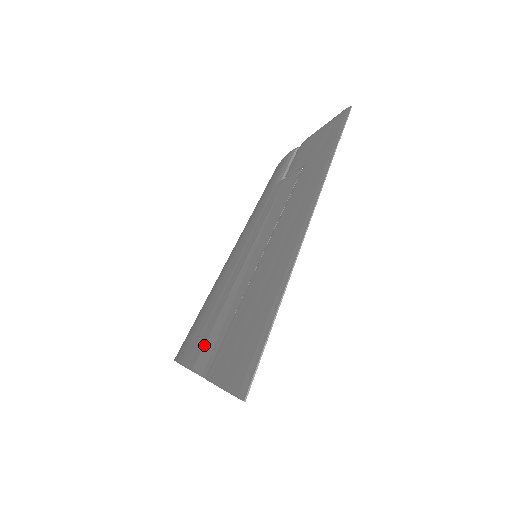
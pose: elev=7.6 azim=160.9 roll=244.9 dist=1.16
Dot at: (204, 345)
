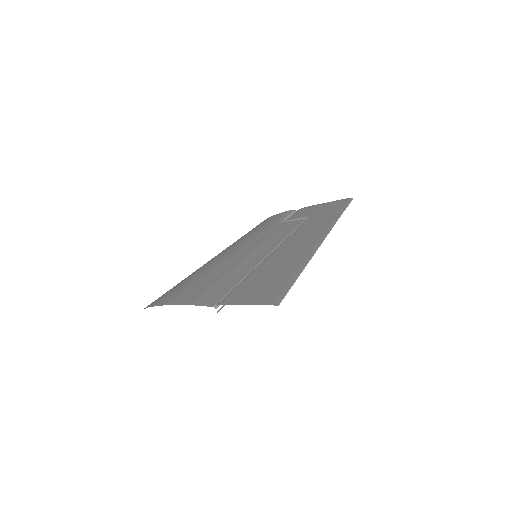
Dot at: (206, 292)
